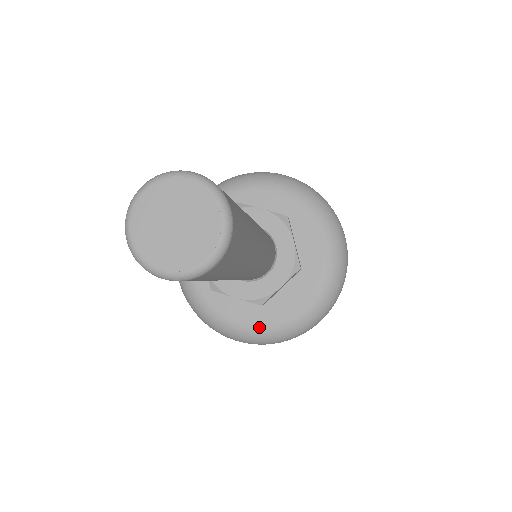
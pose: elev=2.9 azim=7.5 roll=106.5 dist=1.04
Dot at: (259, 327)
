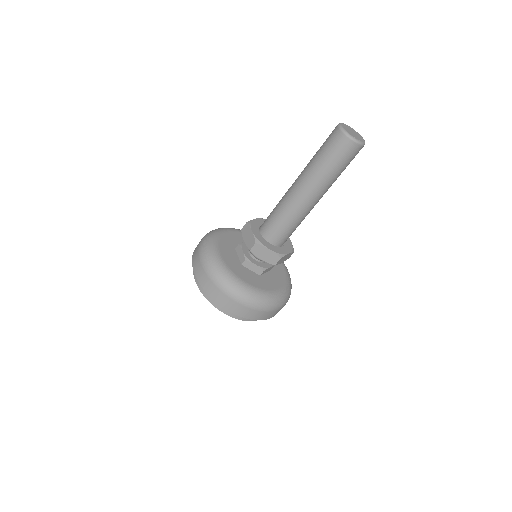
Dot at: (259, 290)
